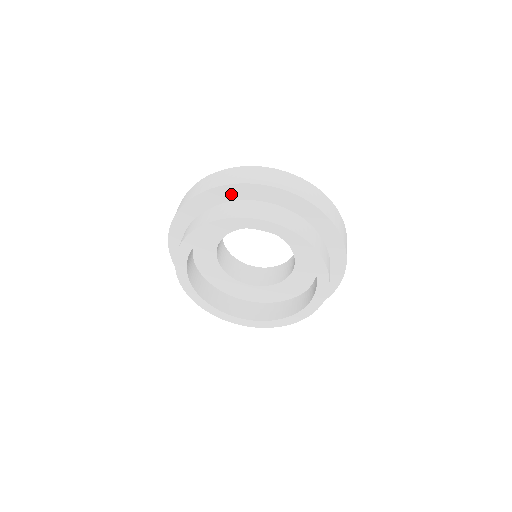
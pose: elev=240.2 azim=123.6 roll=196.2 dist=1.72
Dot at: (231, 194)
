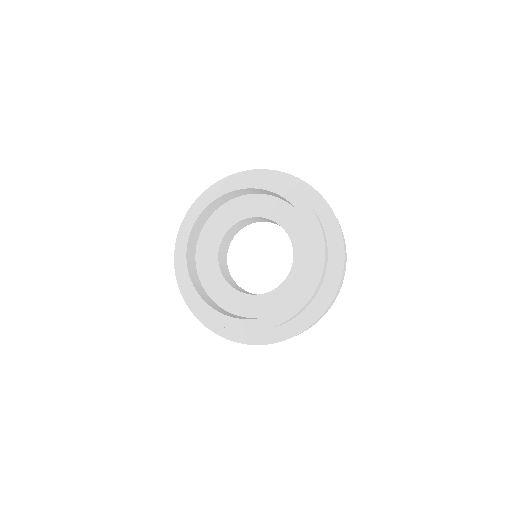
Dot at: occluded
